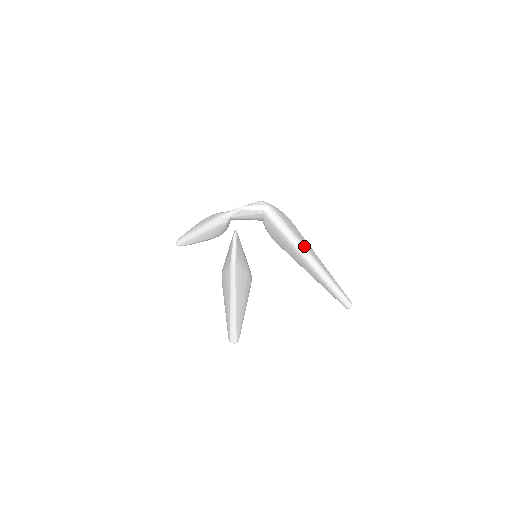
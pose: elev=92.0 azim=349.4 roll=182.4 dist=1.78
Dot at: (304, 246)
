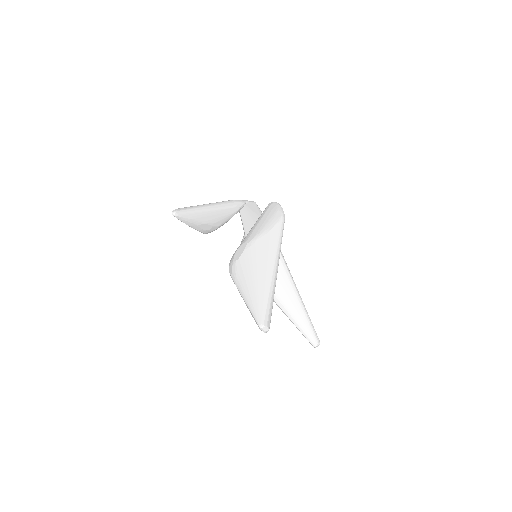
Dot at: occluded
